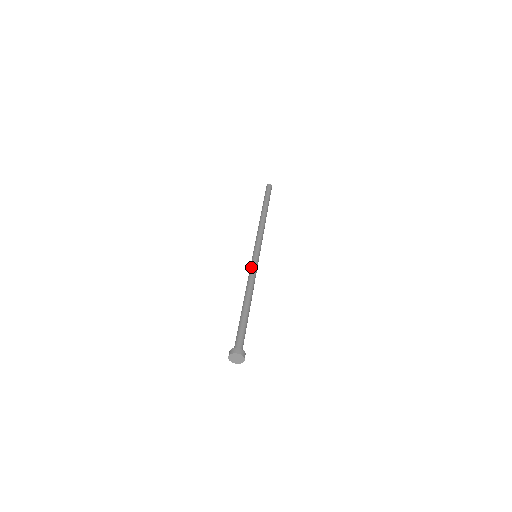
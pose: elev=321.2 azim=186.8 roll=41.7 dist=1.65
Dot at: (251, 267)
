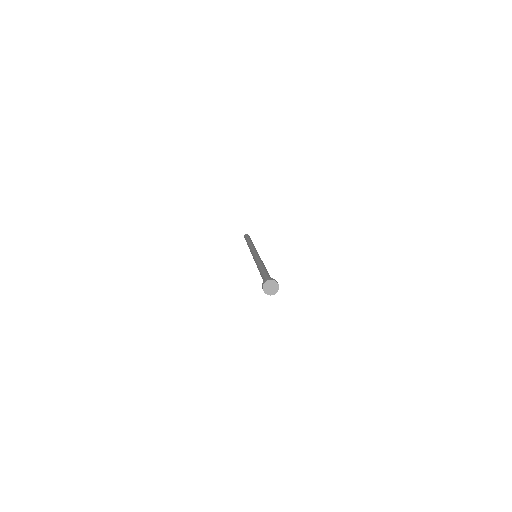
Dot at: (256, 256)
